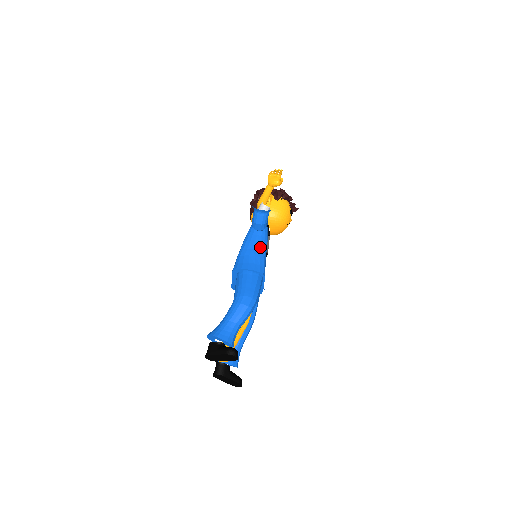
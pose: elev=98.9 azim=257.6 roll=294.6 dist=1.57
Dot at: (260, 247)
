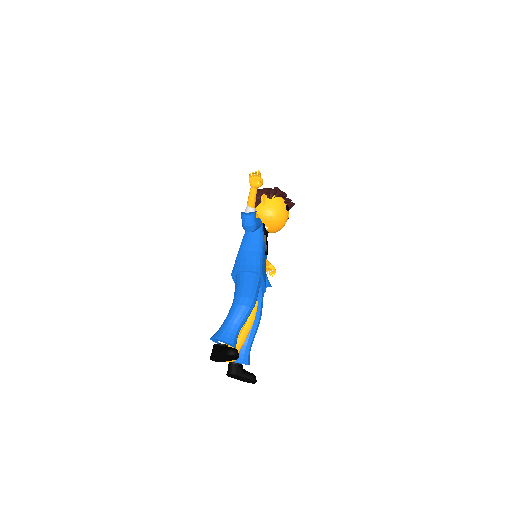
Dot at: (256, 247)
